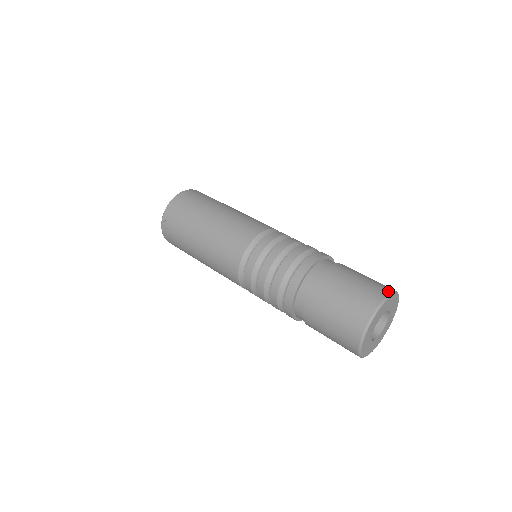
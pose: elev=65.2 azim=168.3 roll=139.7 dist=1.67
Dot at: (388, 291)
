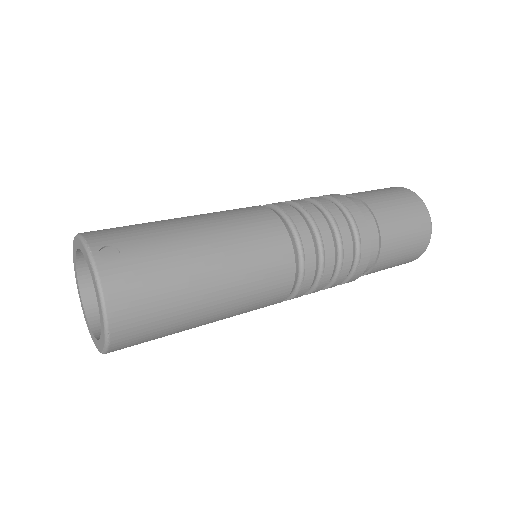
Dot at: occluded
